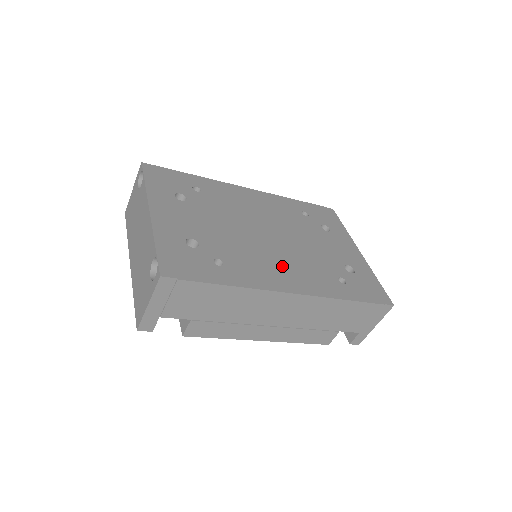
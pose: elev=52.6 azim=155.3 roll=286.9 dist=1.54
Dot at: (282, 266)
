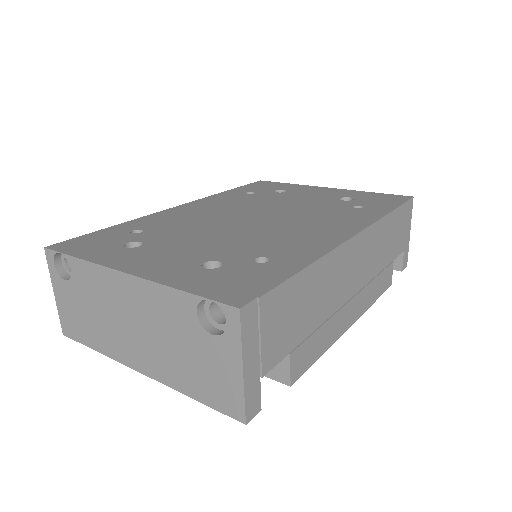
Dot at: (308, 228)
